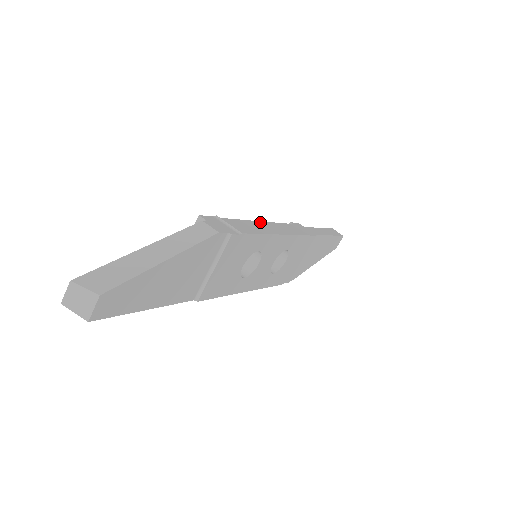
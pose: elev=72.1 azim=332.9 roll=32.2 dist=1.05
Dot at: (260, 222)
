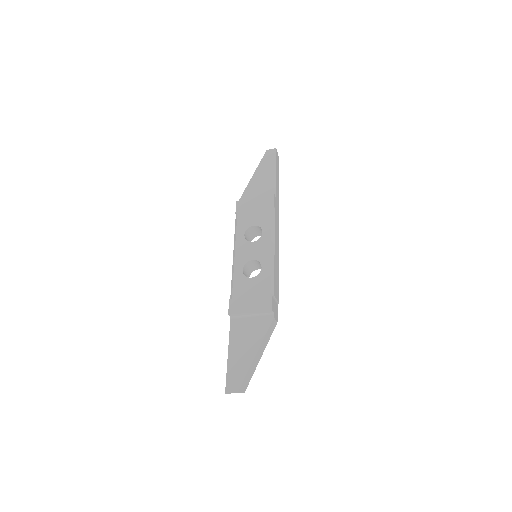
Dot at: (275, 254)
